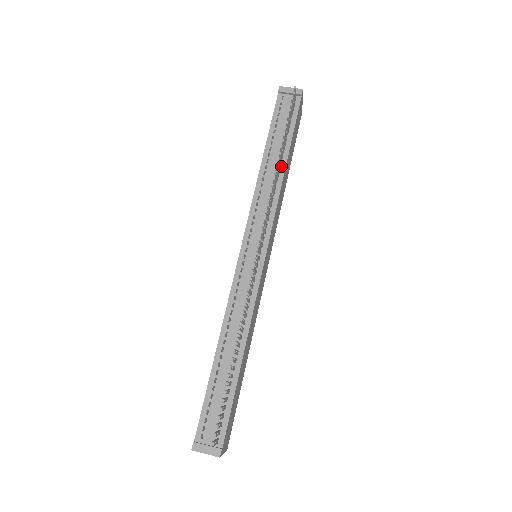
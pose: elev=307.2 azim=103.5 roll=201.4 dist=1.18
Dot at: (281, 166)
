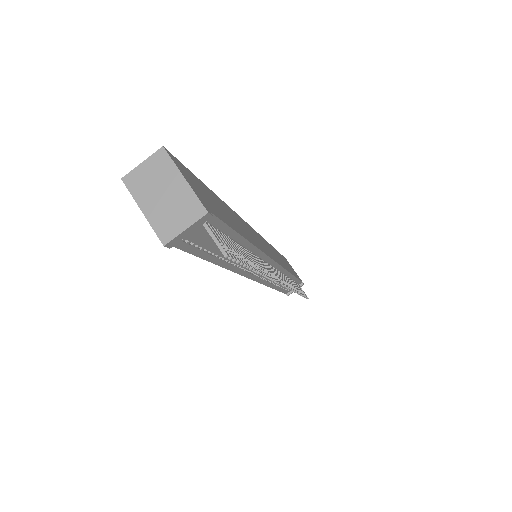
Dot at: (246, 248)
